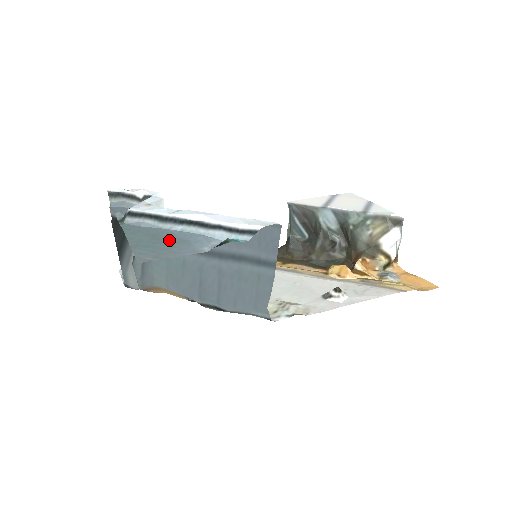
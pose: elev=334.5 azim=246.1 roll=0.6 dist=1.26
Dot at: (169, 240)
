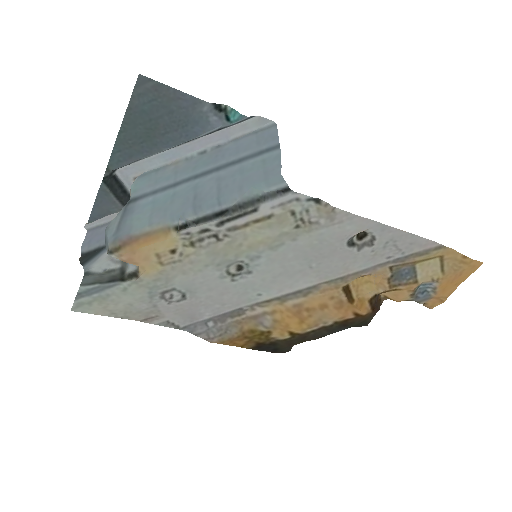
Dot at: (165, 126)
